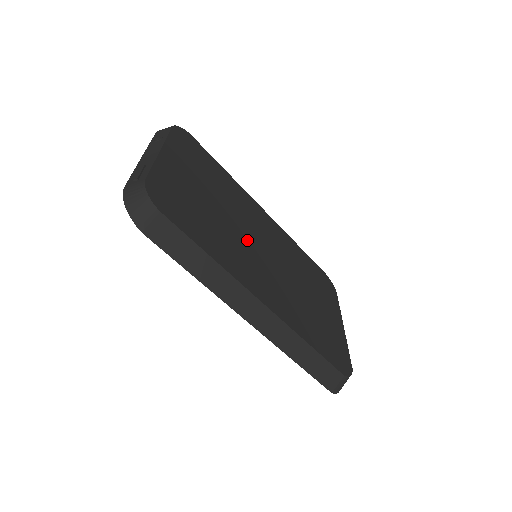
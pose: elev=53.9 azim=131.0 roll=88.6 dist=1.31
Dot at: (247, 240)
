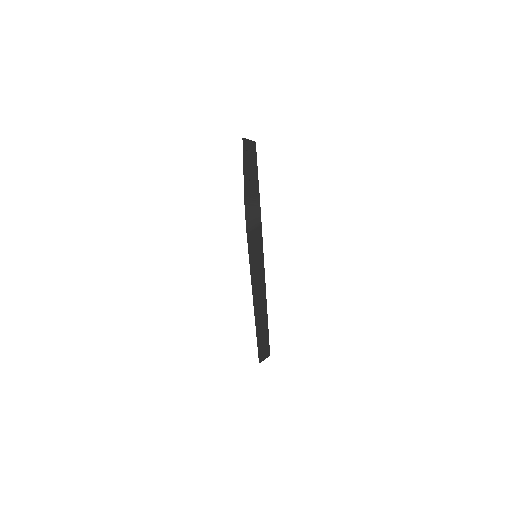
Dot at: occluded
